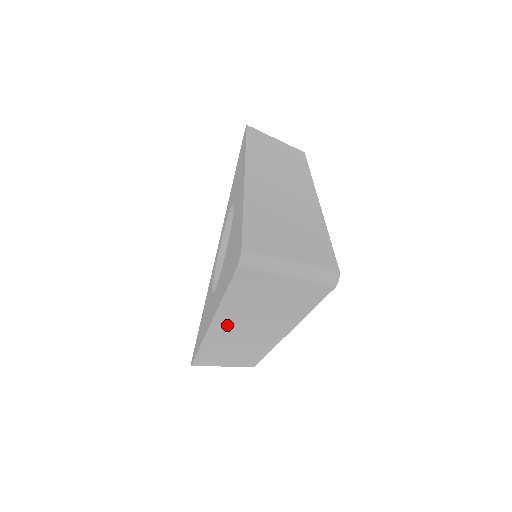
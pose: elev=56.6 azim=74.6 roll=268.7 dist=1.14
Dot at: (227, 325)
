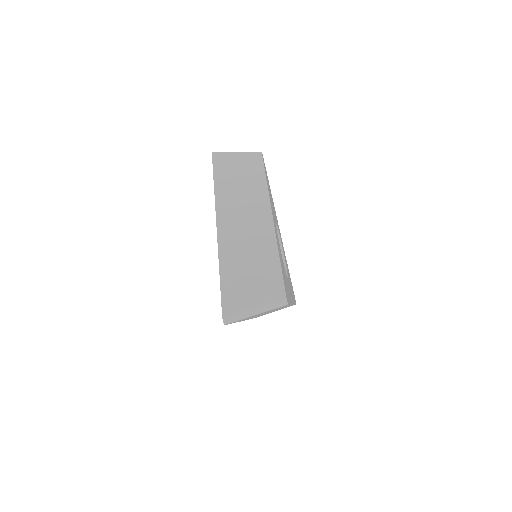
Dot at: occluded
